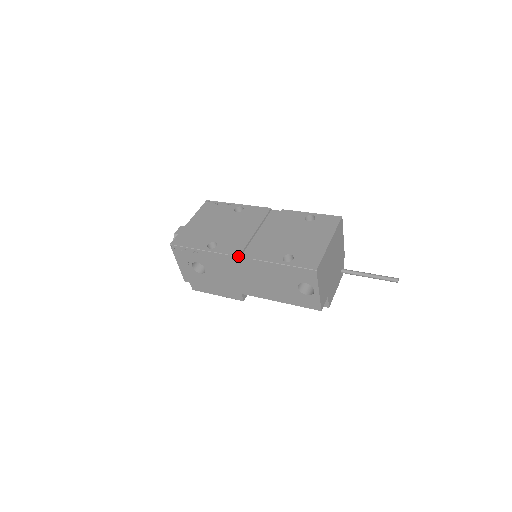
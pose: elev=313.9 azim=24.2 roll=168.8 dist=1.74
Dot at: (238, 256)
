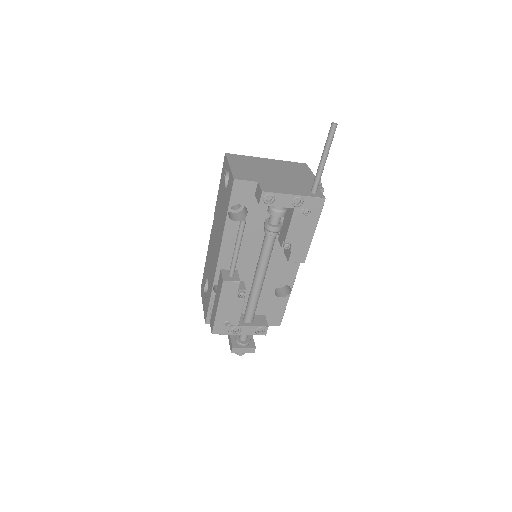
Dot at: (212, 227)
